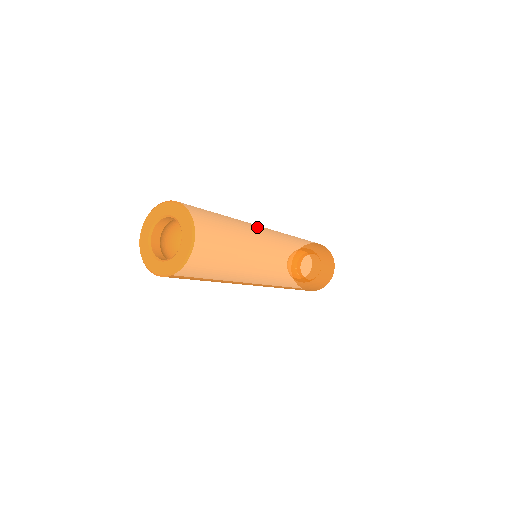
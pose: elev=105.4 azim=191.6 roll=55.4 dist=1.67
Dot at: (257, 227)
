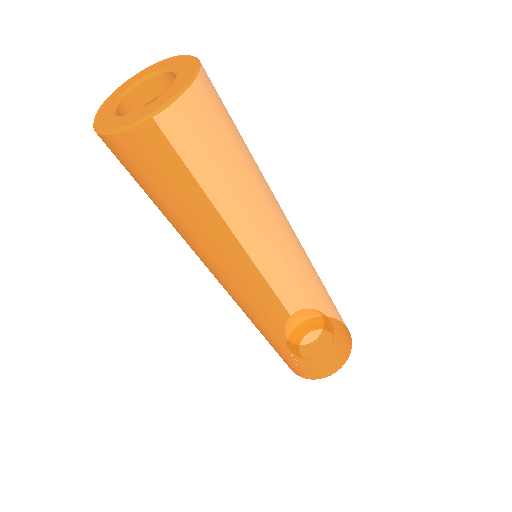
Dot at: occluded
